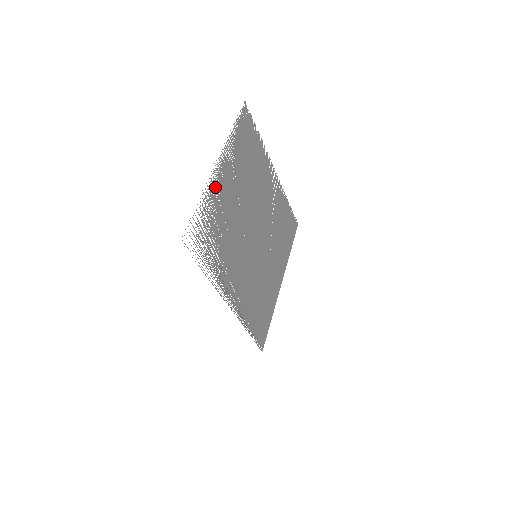
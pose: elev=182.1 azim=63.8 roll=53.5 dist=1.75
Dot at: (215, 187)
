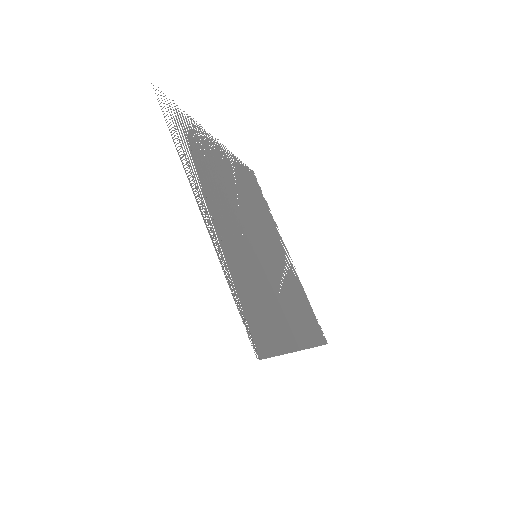
Dot at: (208, 140)
